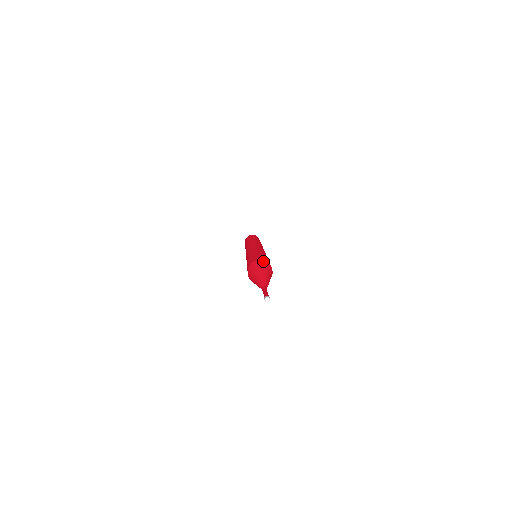
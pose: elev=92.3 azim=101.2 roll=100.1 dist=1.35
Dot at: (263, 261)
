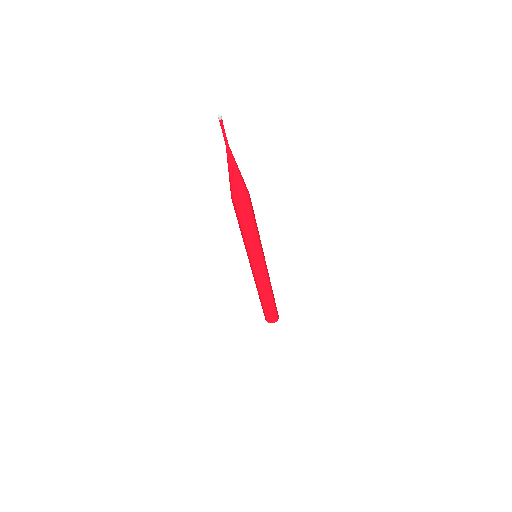
Dot at: (247, 189)
